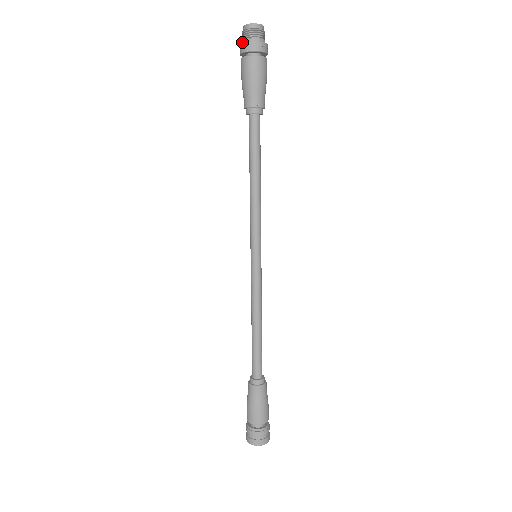
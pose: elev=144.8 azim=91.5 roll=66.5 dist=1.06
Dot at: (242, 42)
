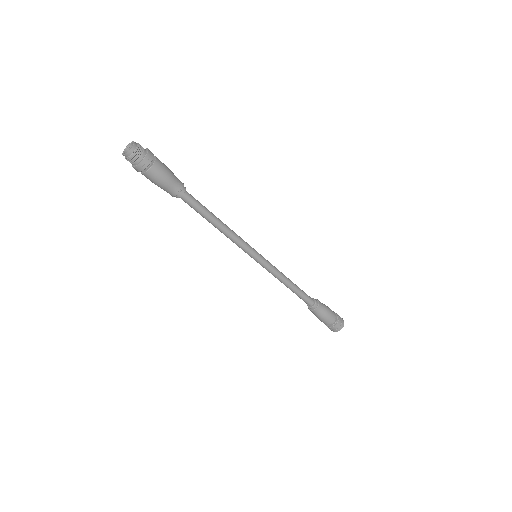
Dot at: (132, 165)
